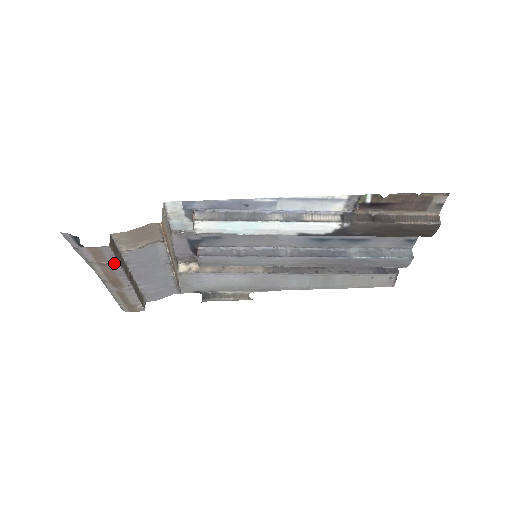
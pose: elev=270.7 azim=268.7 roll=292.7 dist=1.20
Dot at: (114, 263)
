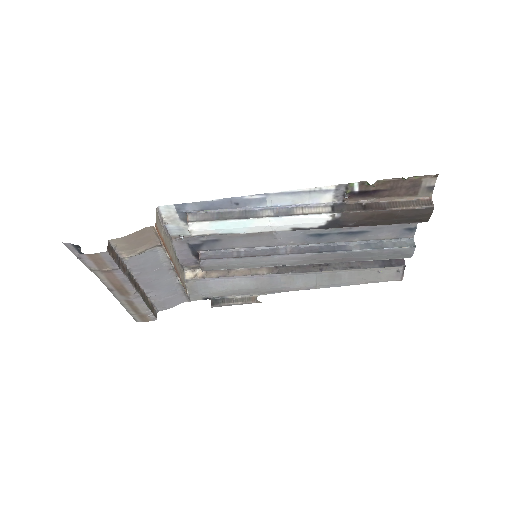
Dot at: (116, 270)
